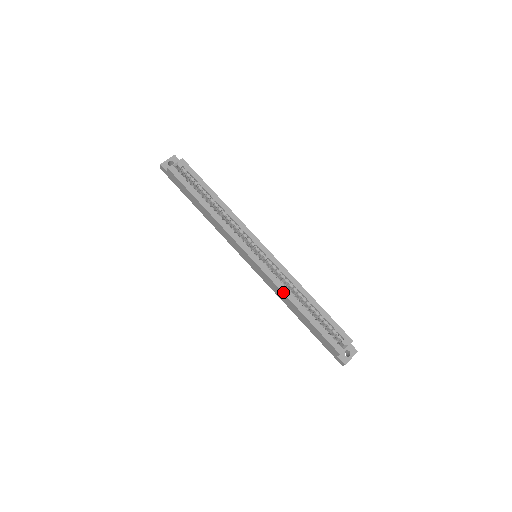
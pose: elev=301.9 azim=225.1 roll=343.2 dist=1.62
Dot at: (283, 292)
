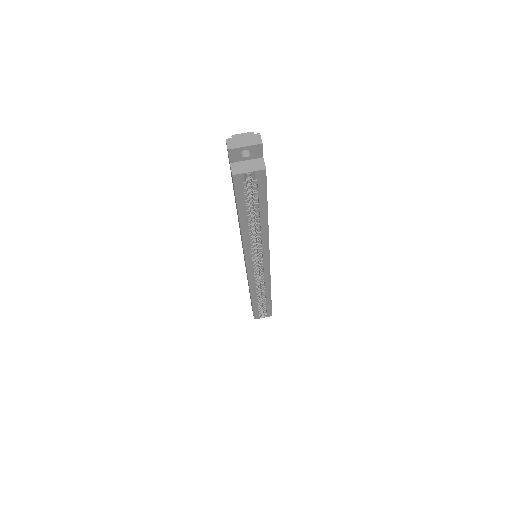
Dot at: (250, 291)
